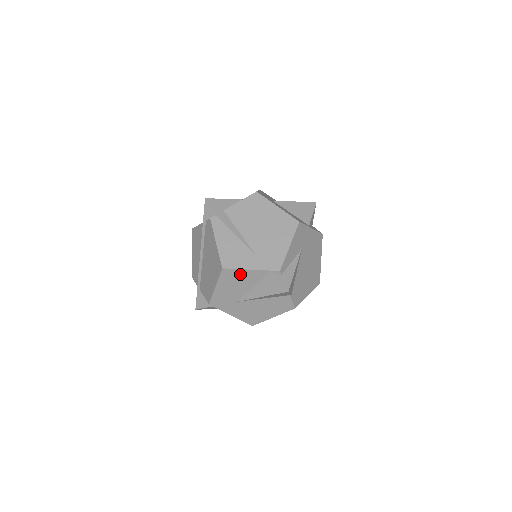
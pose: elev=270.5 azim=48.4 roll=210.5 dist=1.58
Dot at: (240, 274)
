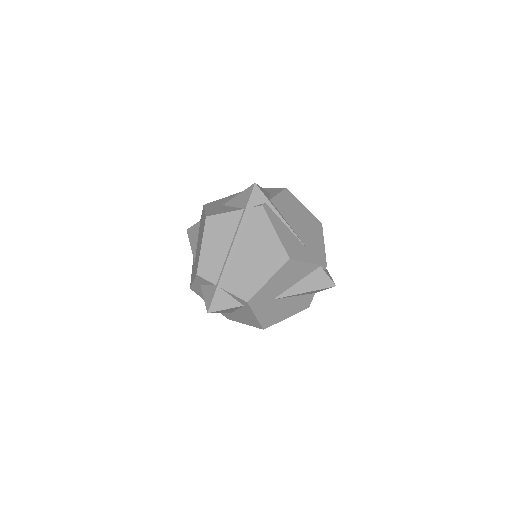
Dot at: (298, 267)
